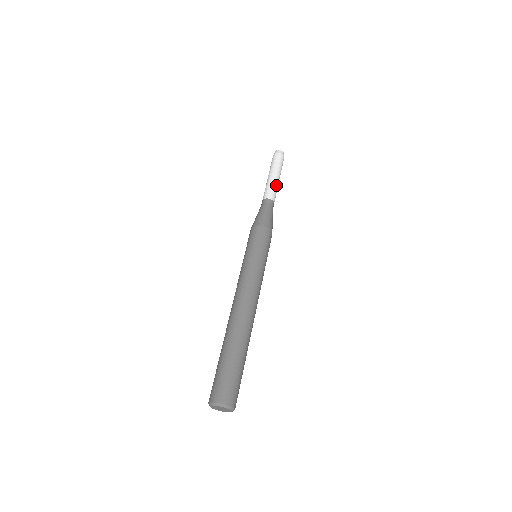
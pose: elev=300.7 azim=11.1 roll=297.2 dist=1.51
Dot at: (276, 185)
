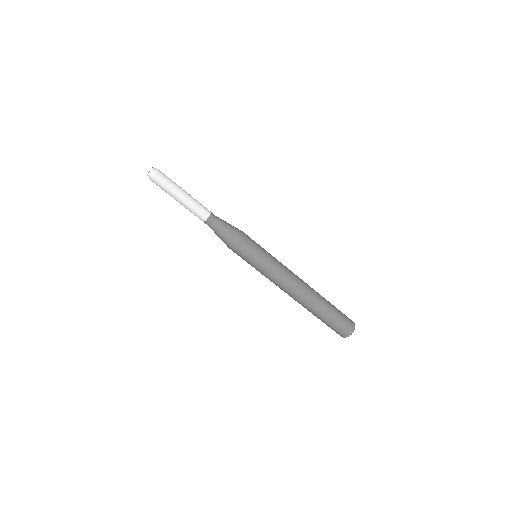
Dot at: (191, 204)
